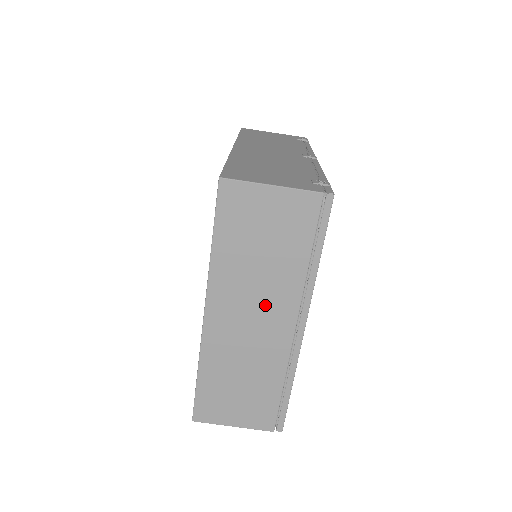
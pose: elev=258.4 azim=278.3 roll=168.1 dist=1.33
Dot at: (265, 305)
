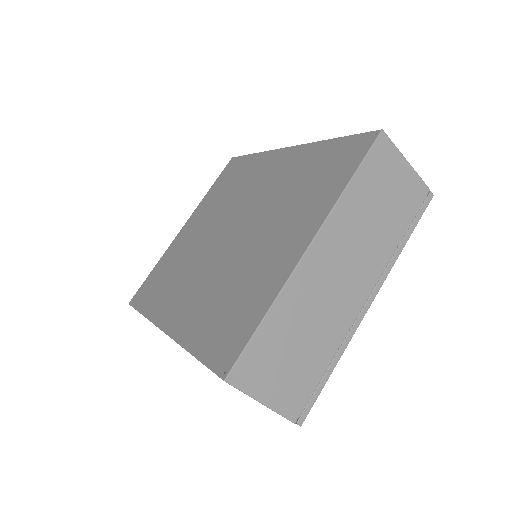
Dot at: (357, 263)
